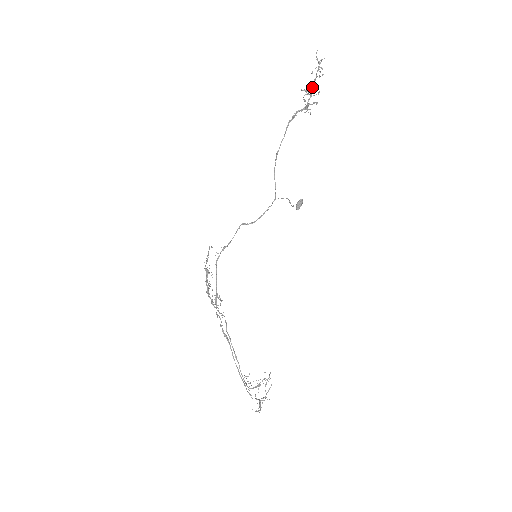
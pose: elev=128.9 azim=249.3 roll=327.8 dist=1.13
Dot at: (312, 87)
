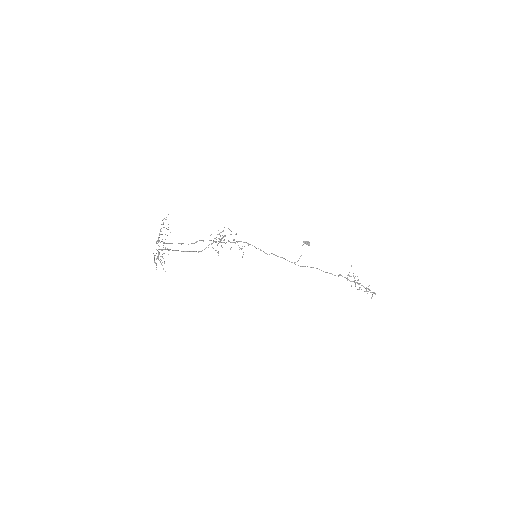
Dot at: occluded
